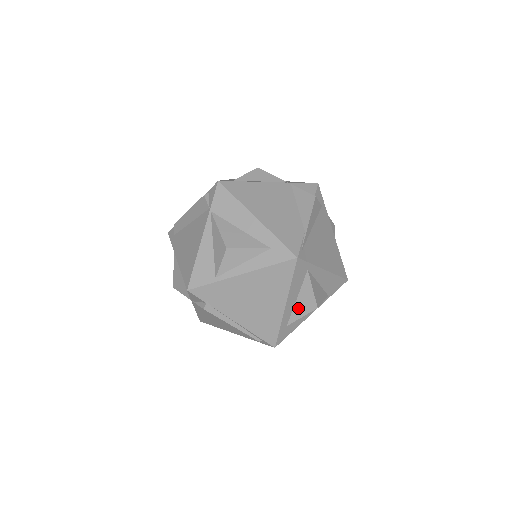
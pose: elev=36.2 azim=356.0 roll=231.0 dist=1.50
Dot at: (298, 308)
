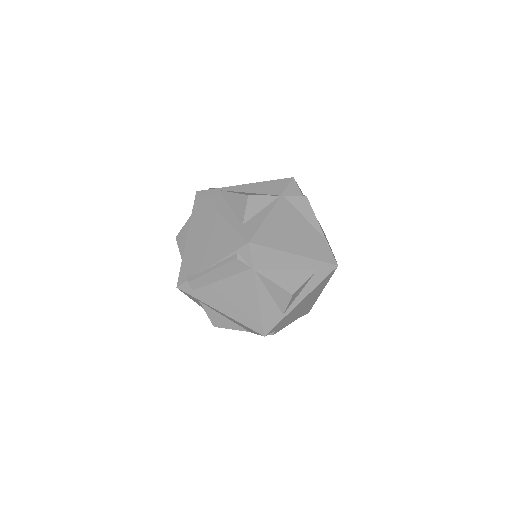
Dot at: occluded
